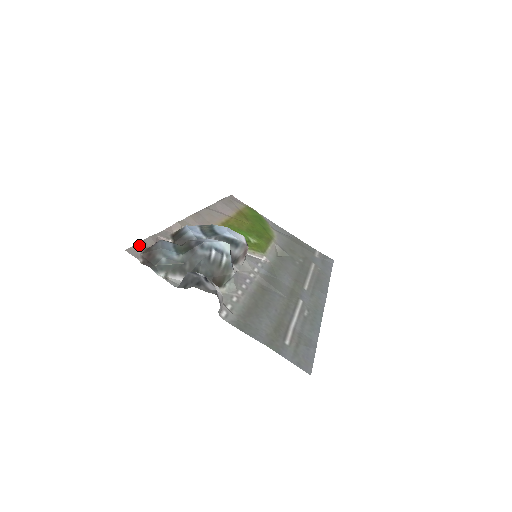
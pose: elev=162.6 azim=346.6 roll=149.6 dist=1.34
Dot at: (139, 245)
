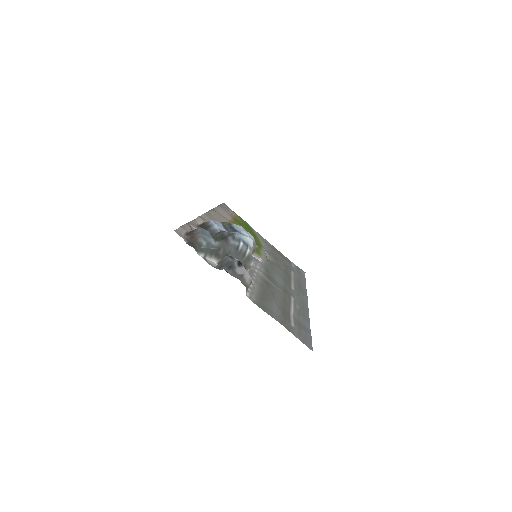
Dot at: (182, 229)
